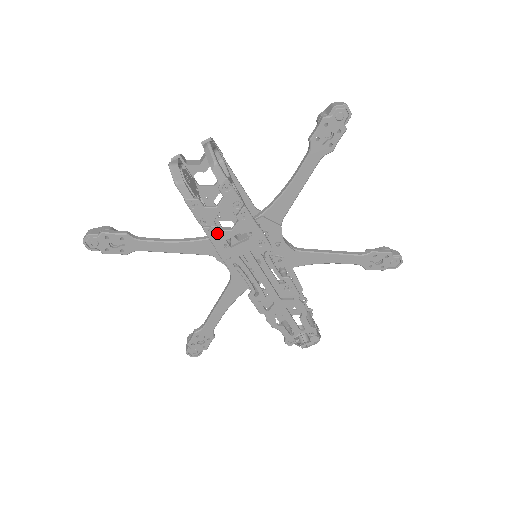
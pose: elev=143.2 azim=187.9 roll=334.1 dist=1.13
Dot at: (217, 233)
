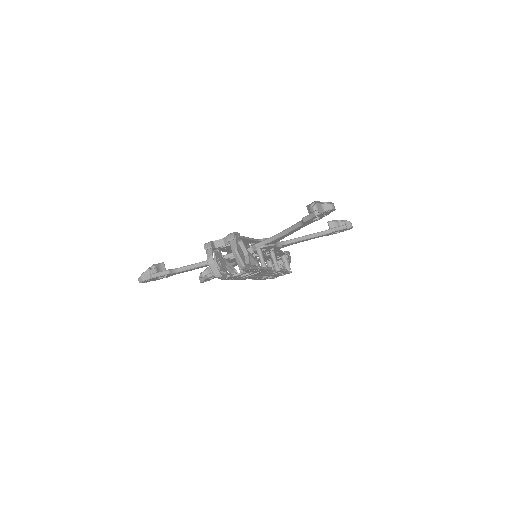
Dot at: occluded
